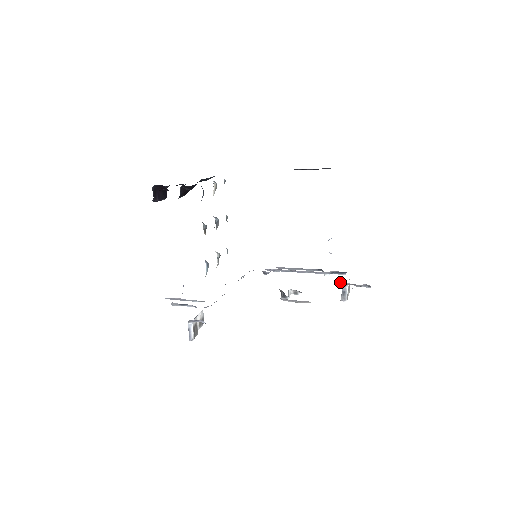
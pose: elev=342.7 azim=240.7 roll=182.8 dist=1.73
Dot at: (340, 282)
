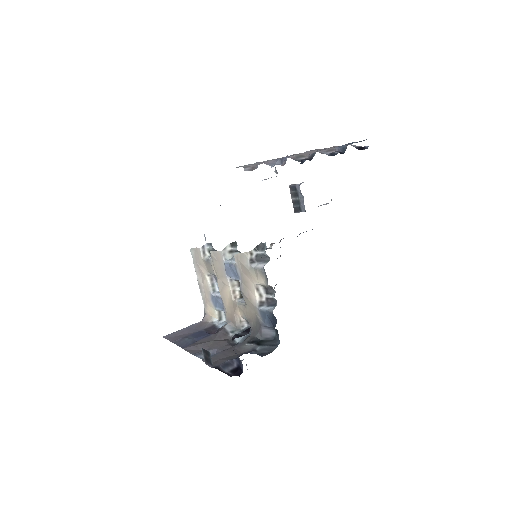
Dot at: occluded
